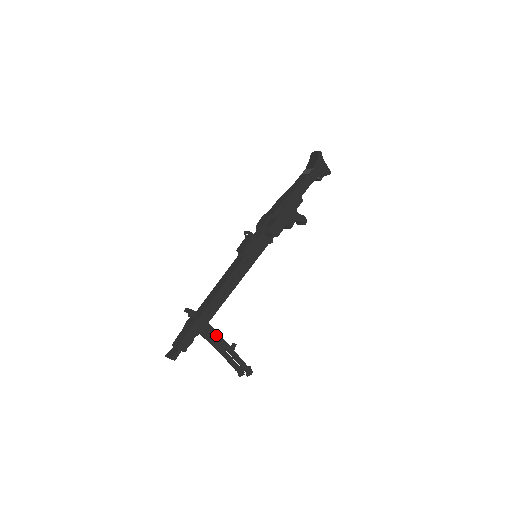
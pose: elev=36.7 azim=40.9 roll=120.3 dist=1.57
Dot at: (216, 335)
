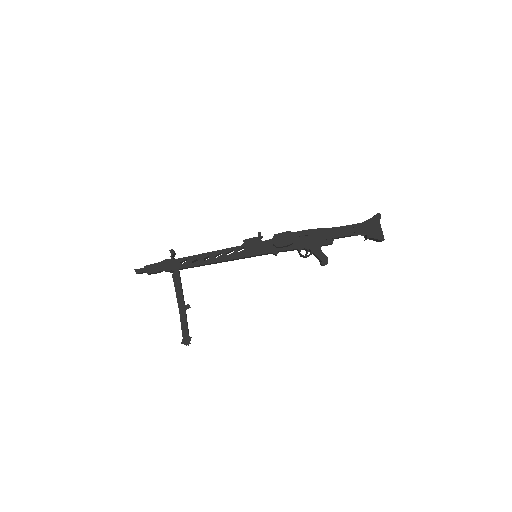
Dot at: (179, 284)
